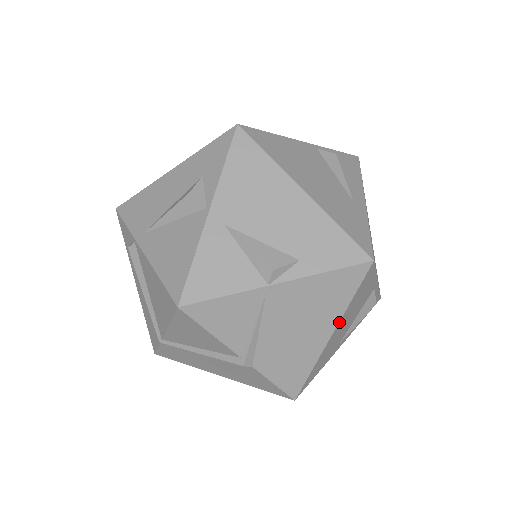
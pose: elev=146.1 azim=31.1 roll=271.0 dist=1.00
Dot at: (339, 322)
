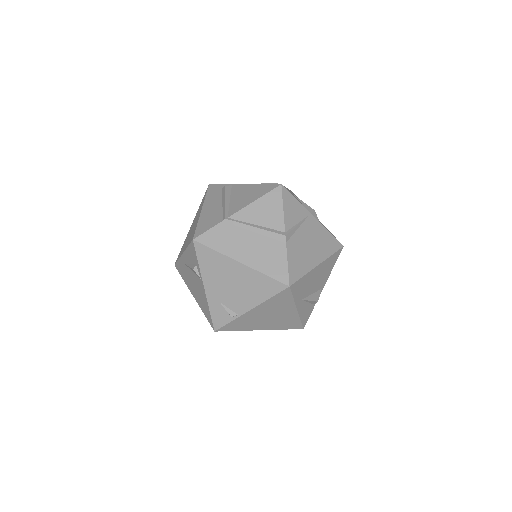
Dot at: (324, 261)
